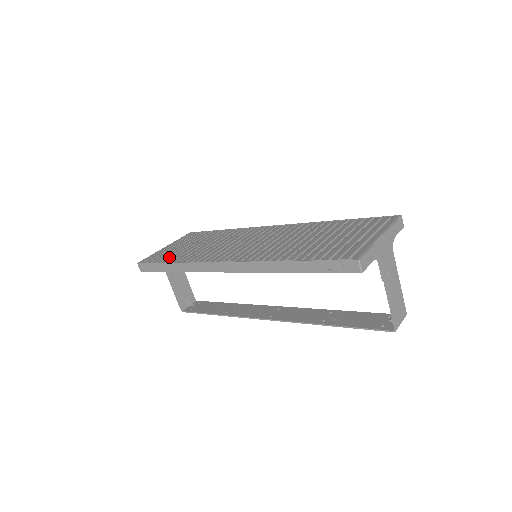
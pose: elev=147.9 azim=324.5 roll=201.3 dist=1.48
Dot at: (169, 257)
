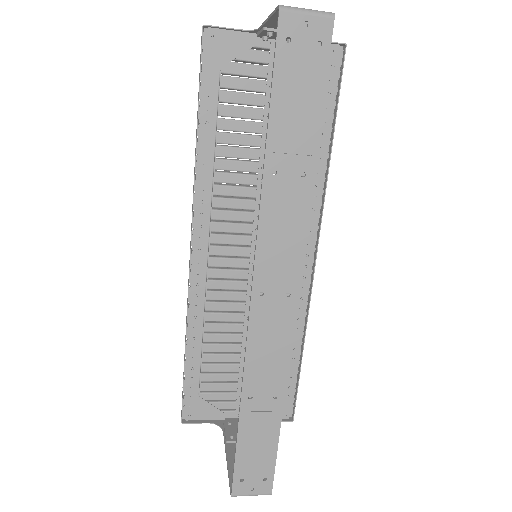
Dot at: occluded
